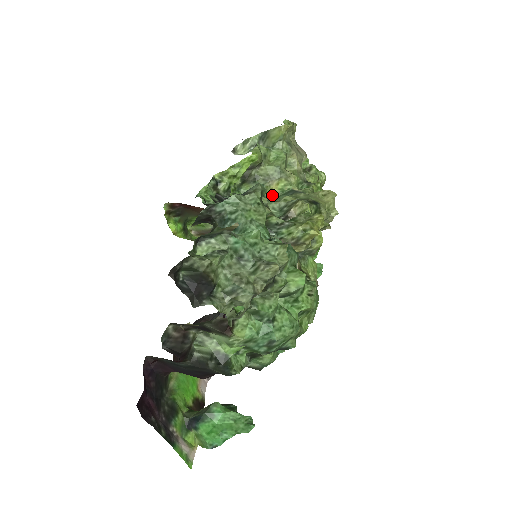
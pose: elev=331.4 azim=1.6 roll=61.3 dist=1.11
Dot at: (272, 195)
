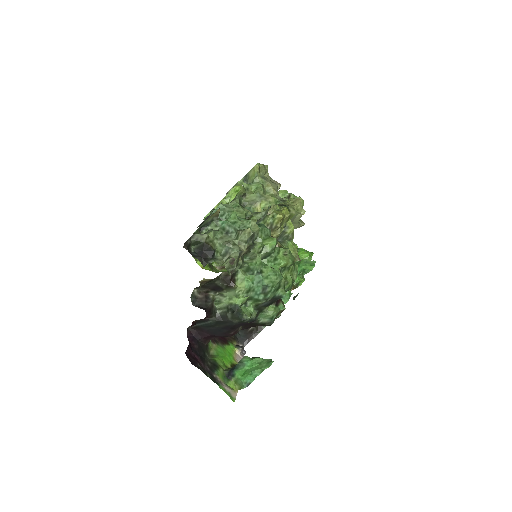
Dot at: occluded
